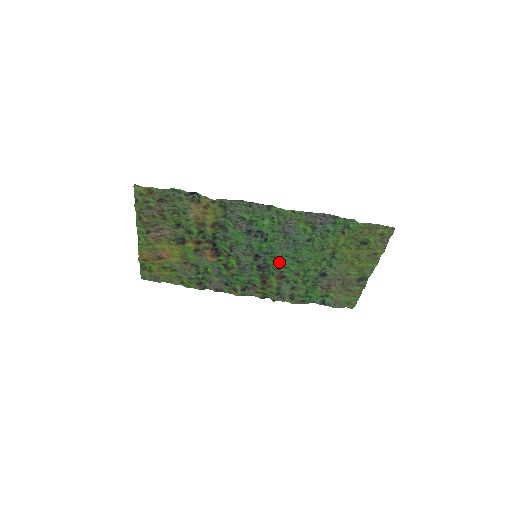
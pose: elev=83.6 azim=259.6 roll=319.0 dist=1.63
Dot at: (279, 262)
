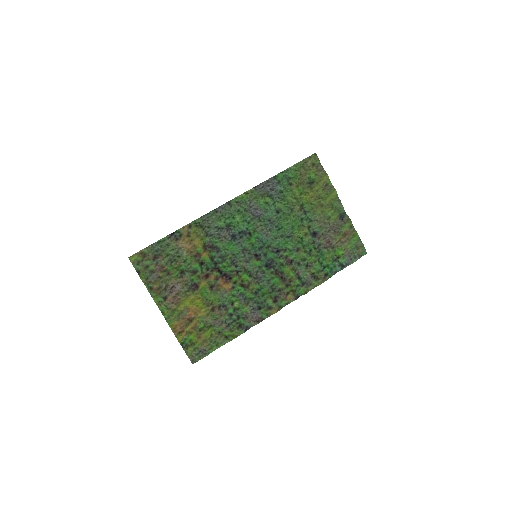
Dot at: (276, 249)
